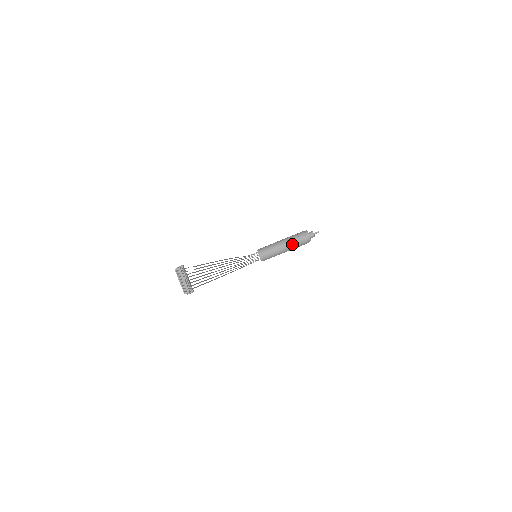
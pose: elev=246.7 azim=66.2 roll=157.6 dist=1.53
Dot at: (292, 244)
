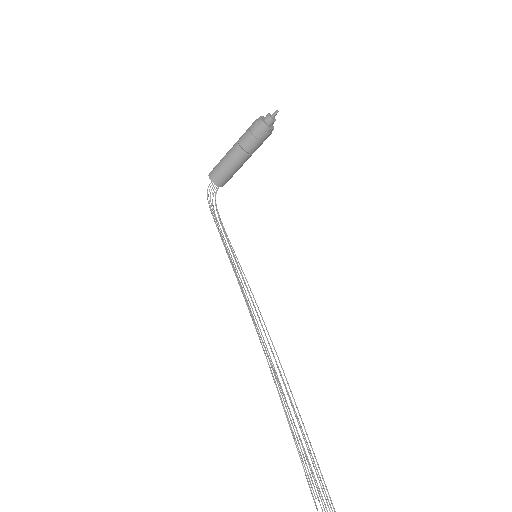
Dot at: (253, 151)
